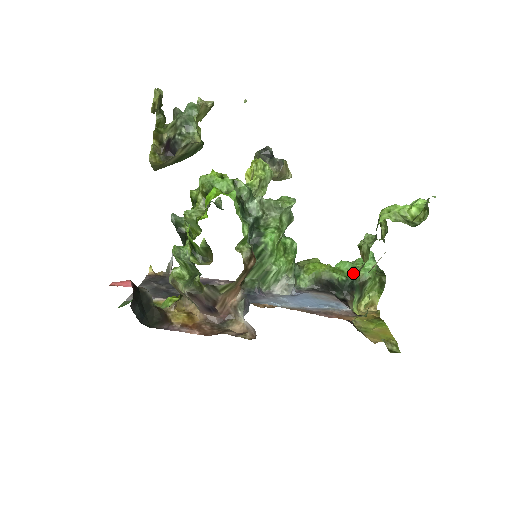
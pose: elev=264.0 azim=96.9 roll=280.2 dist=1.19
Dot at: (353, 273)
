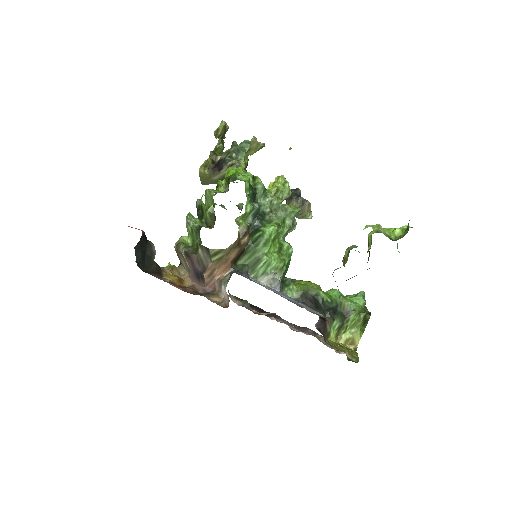
Dot at: (339, 299)
